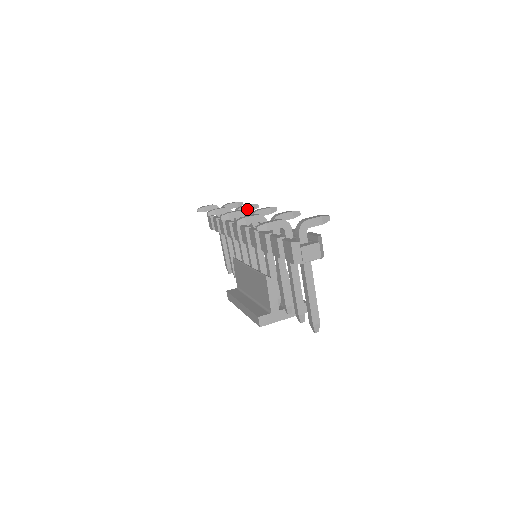
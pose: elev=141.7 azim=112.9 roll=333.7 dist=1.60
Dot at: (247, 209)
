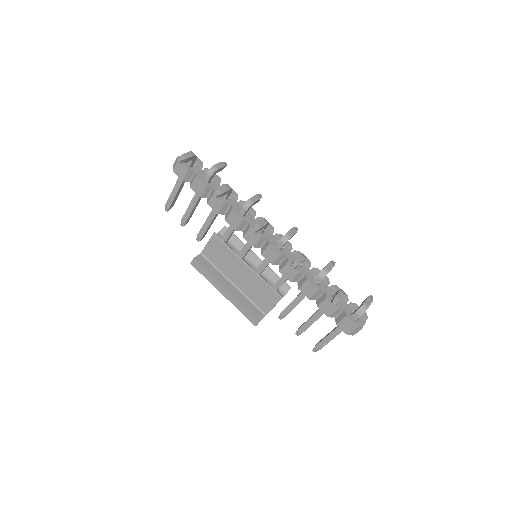
Dot at: occluded
